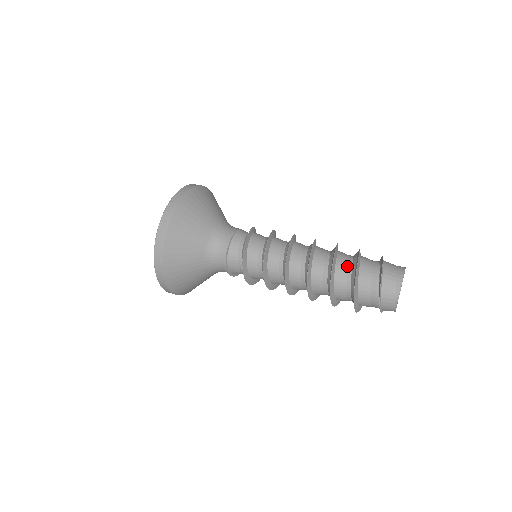
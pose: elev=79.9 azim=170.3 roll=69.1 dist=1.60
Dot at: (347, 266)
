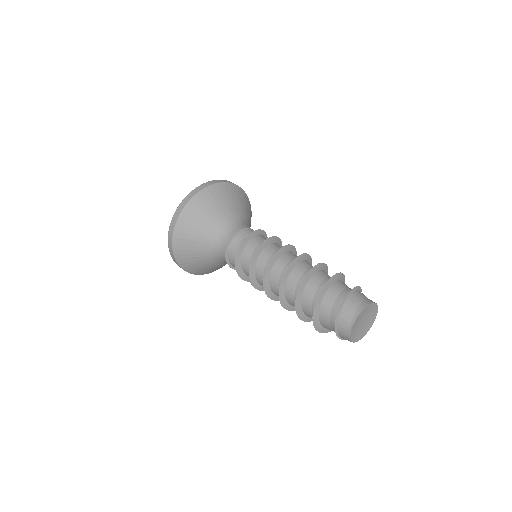
Dot at: (322, 280)
